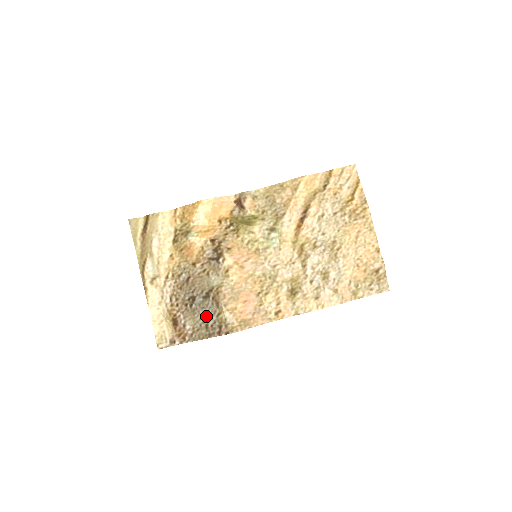
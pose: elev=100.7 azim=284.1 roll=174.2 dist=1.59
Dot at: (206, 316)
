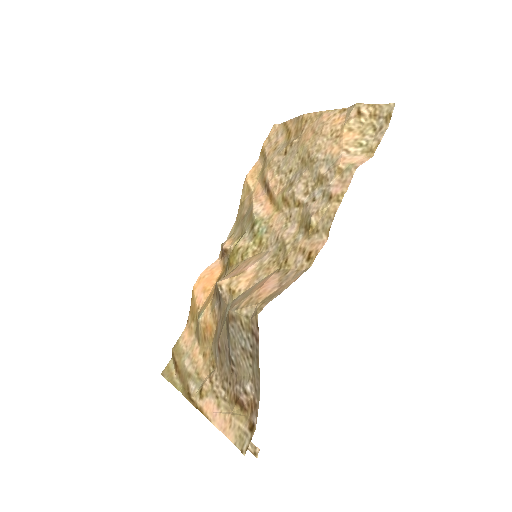
Dot at: (242, 347)
